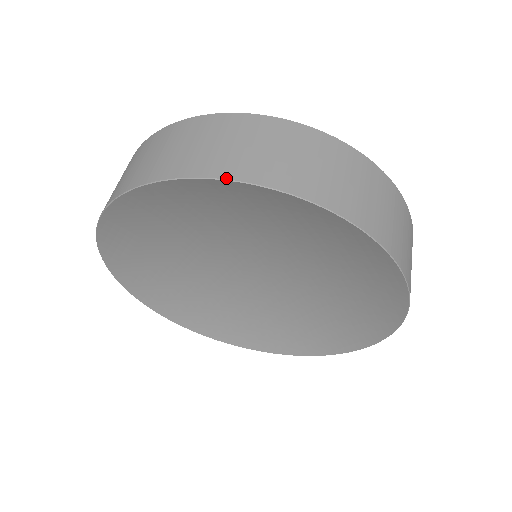
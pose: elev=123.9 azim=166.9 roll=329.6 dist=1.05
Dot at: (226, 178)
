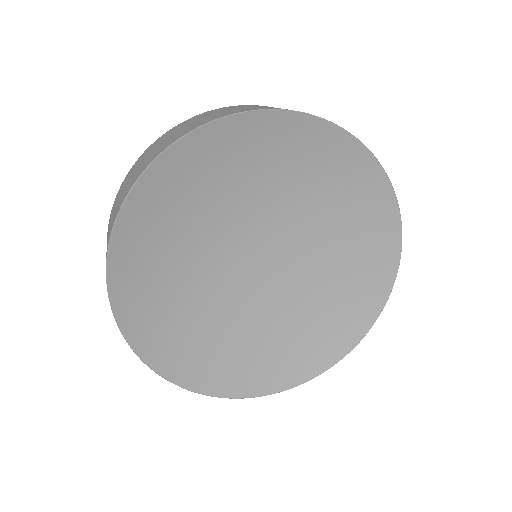
Dot at: (207, 123)
